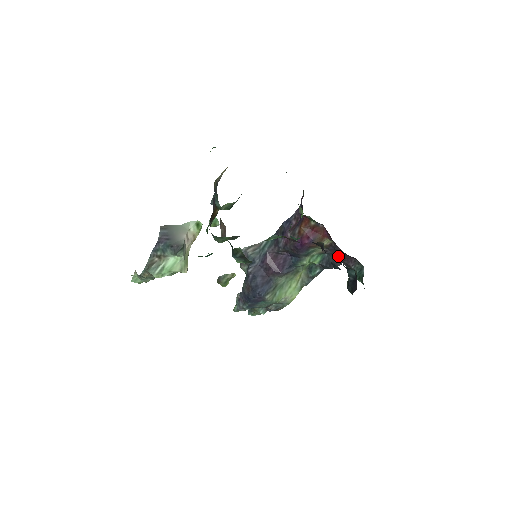
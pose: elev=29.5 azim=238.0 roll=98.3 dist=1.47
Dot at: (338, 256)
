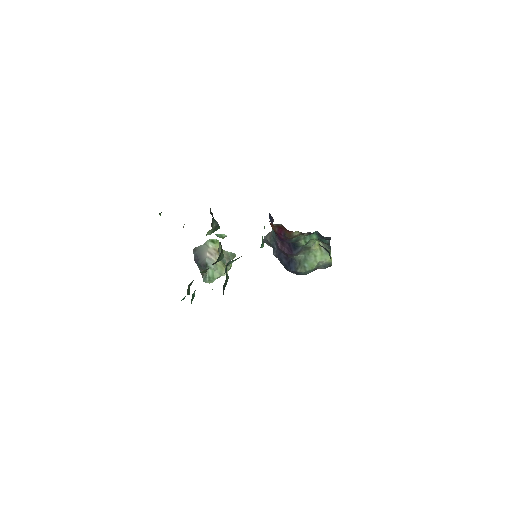
Dot at: occluded
